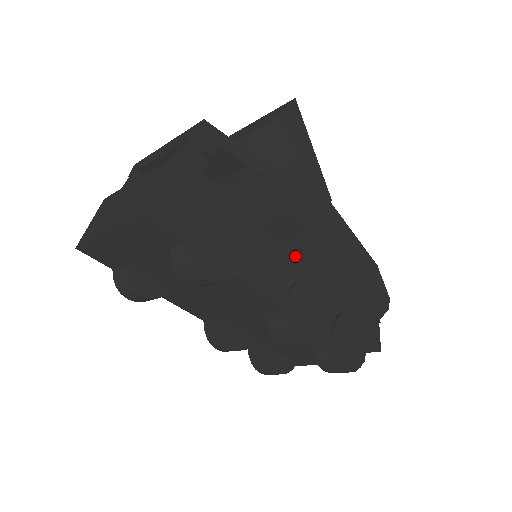
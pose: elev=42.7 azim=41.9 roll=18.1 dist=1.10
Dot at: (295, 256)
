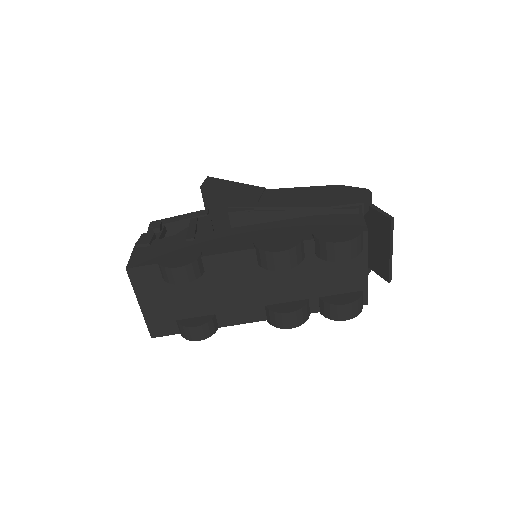
Dot at: (252, 225)
